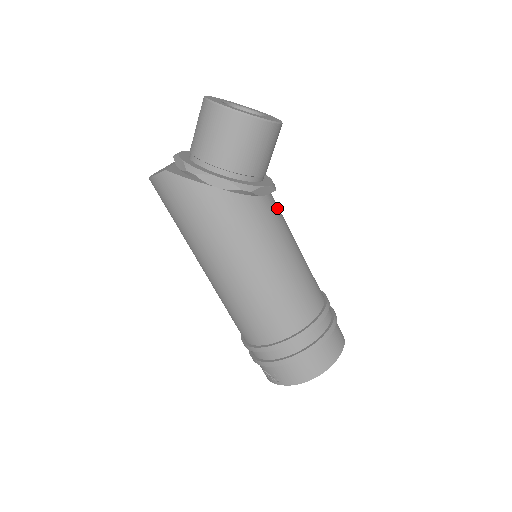
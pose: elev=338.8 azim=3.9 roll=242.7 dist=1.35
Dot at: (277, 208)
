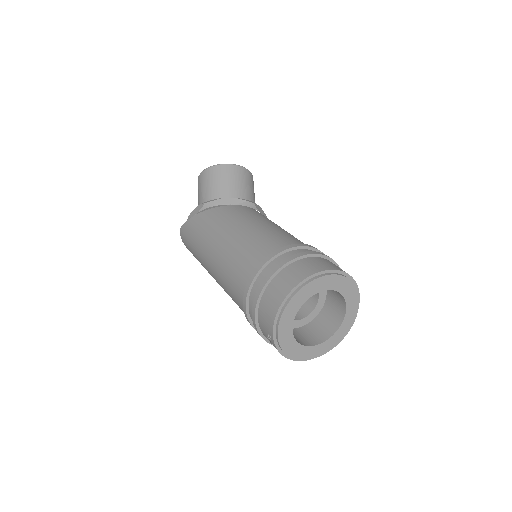
Dot at: (252, 211)
